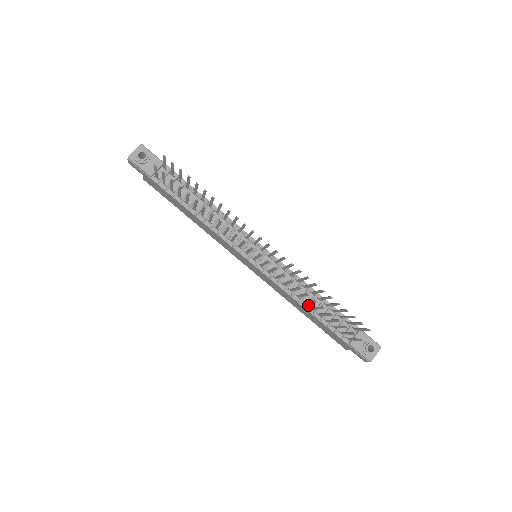
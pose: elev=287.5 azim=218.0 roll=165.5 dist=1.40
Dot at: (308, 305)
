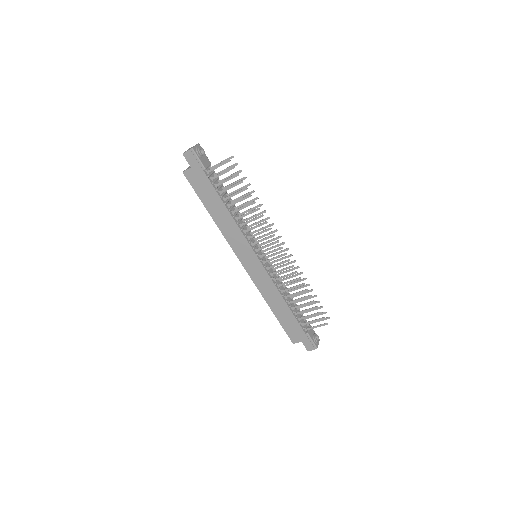
Dot at: (287, 299)
